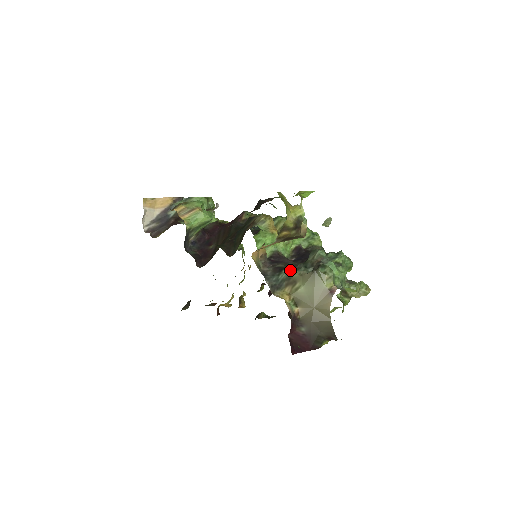
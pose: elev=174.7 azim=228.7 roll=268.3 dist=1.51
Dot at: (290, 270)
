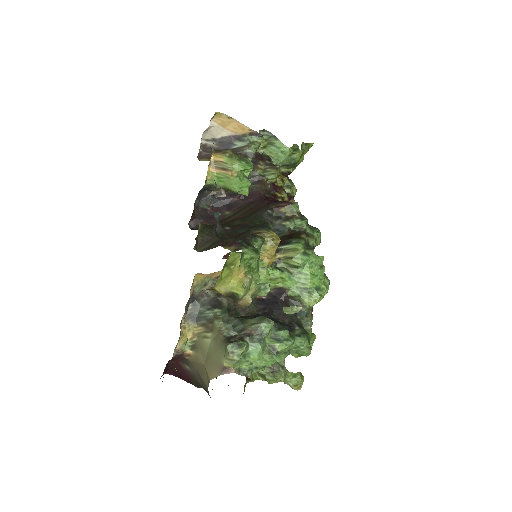
Dot at: (220, 315)
